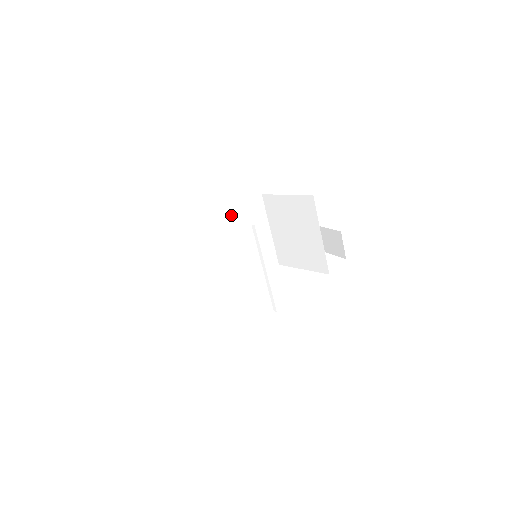
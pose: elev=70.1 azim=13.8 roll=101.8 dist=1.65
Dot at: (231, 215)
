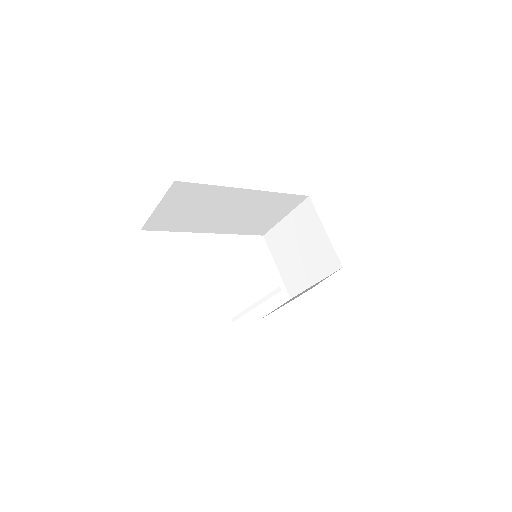
Dot at: (269, 197)
